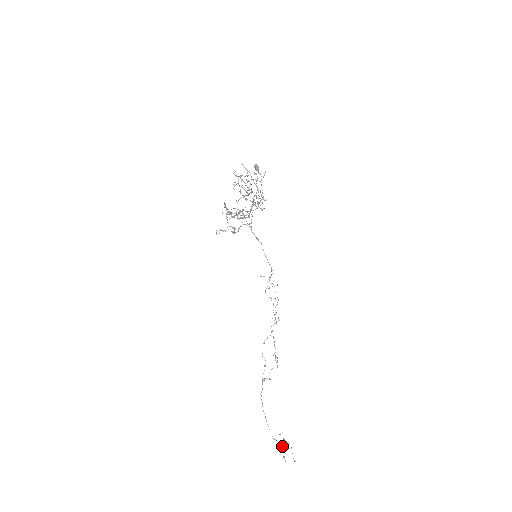
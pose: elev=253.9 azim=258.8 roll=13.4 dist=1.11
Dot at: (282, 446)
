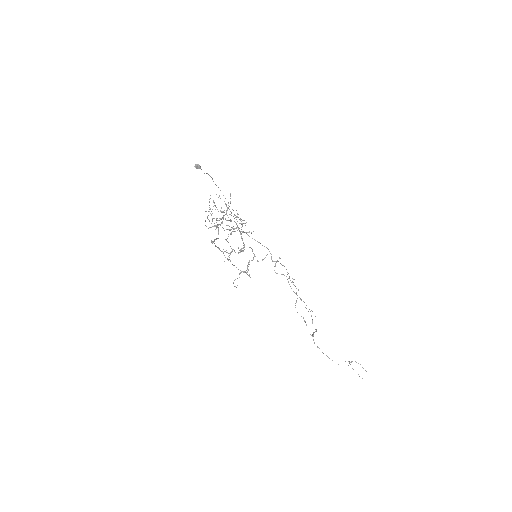
Dot at: occluded
